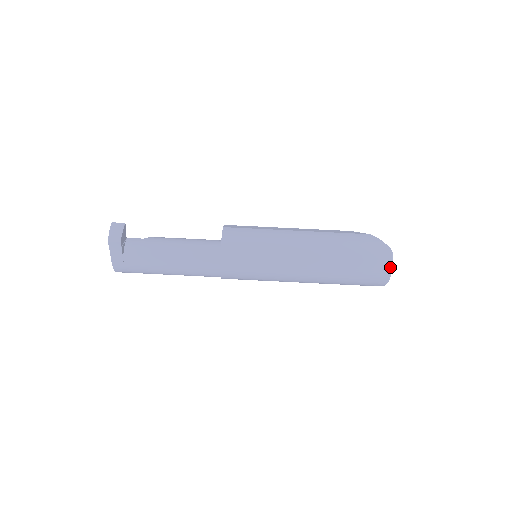
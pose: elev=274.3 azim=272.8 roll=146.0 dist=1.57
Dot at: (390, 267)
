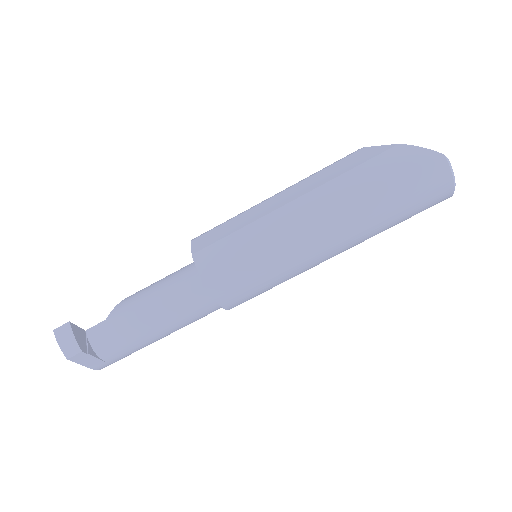
Dot at: (451, 180)
